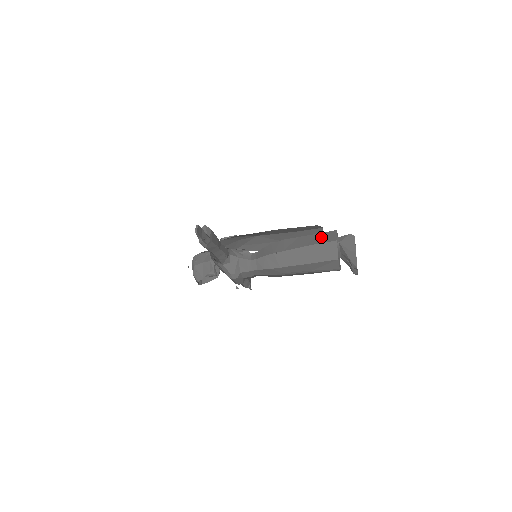
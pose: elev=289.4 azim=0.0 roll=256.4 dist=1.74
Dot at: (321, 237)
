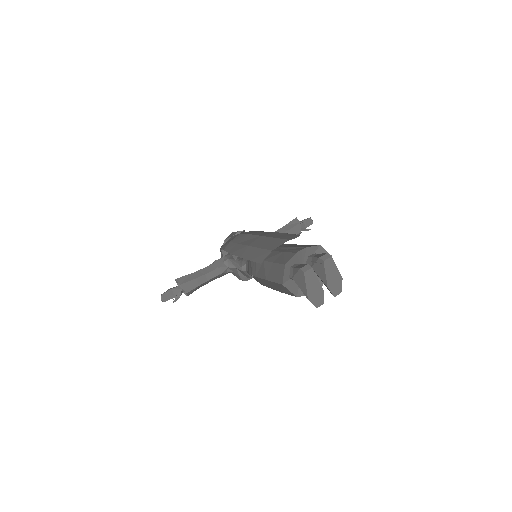
Dot at: (274, 271)
